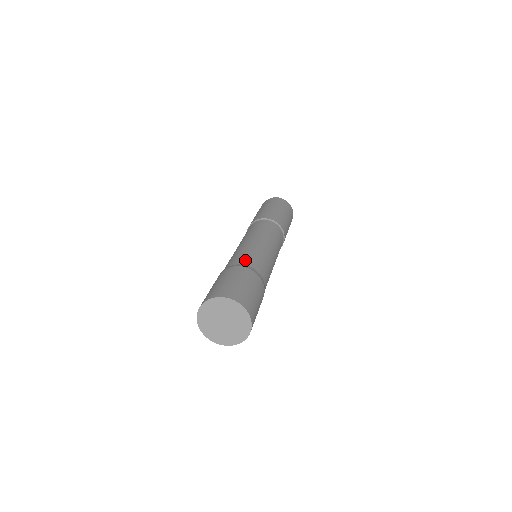
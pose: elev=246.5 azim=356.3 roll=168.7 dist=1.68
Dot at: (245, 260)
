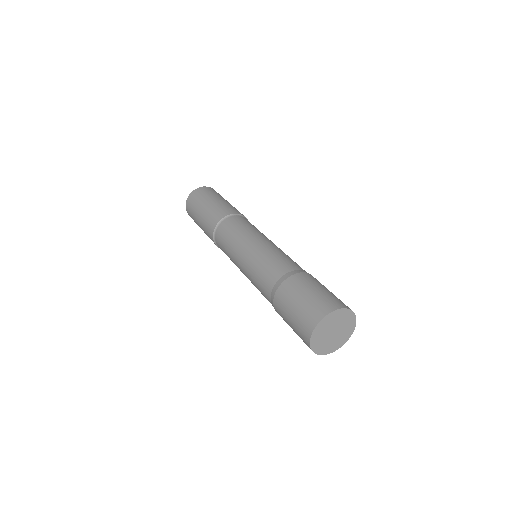
Dot at: (294, 265)
